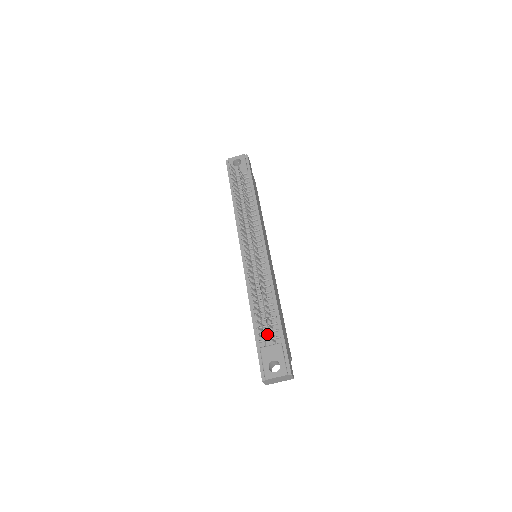
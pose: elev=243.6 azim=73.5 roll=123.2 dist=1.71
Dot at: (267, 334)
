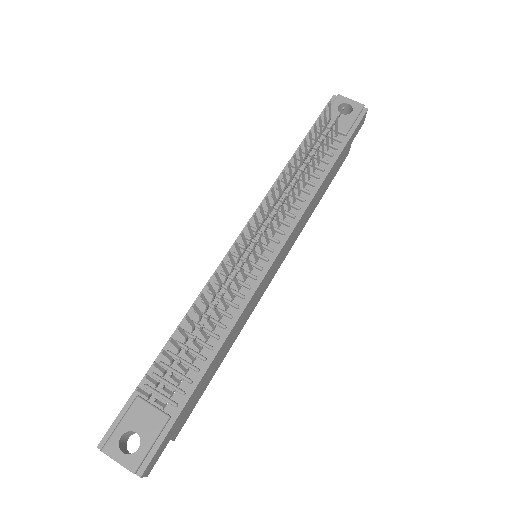
Dot at: (165, 384)
